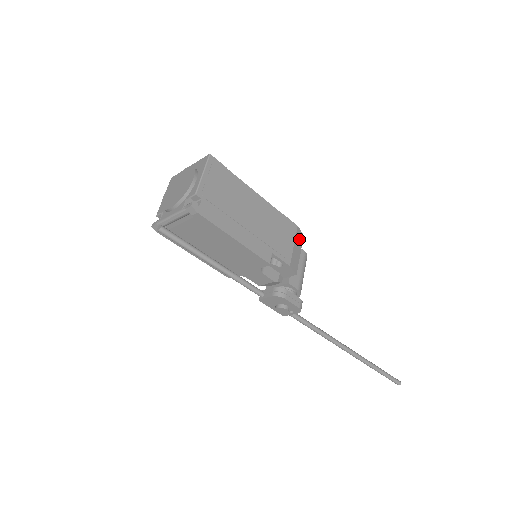
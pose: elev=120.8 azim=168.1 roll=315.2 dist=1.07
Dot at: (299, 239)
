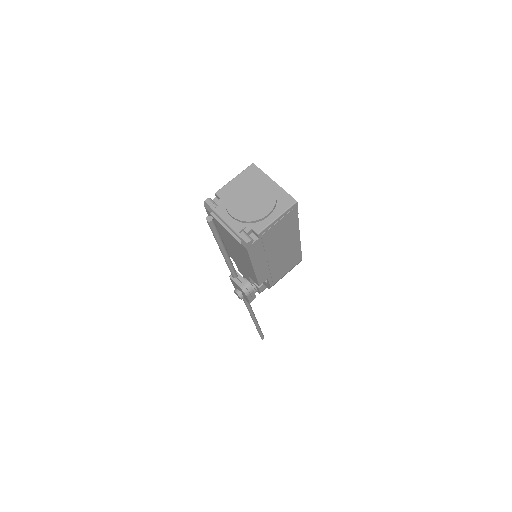
Dot at: occluded
